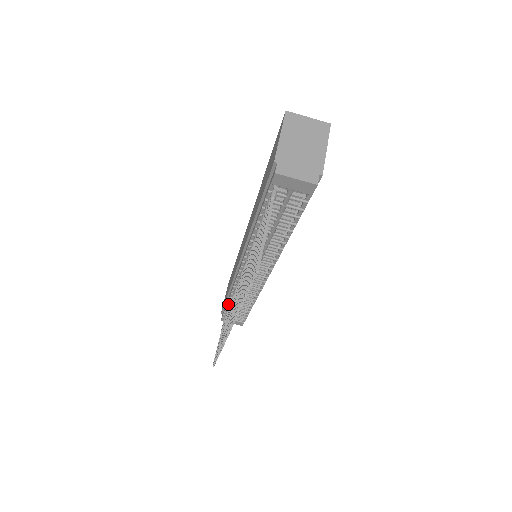
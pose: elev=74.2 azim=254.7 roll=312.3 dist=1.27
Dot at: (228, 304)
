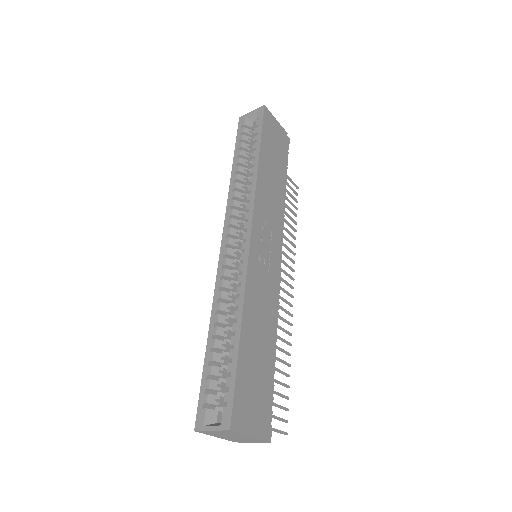
Dot at: occluded
